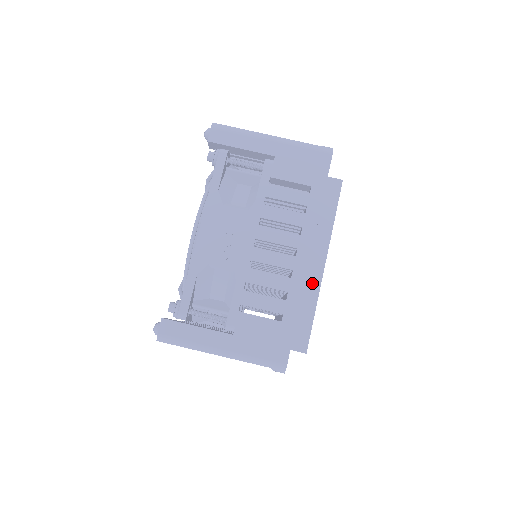
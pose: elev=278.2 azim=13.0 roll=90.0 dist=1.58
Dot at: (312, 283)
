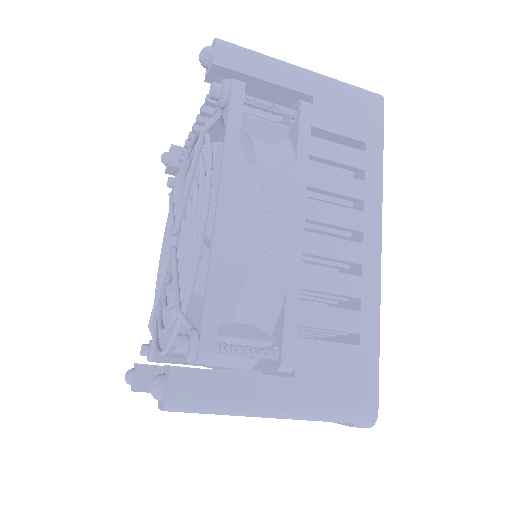
Dot at: occluded
